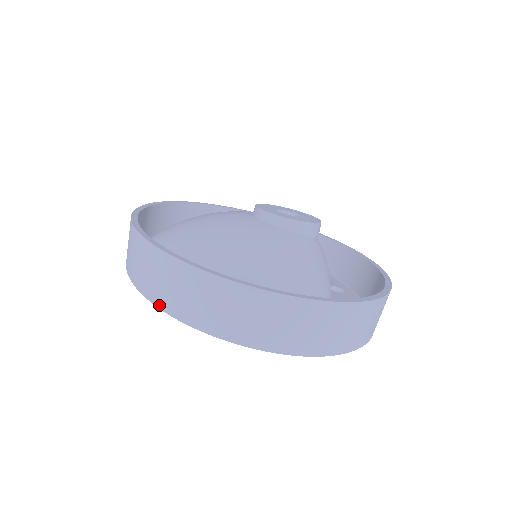
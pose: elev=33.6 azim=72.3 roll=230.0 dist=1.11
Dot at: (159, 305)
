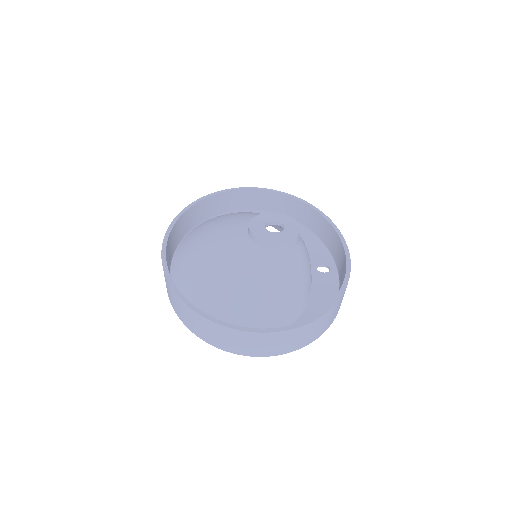
Dot at: (184, 323)
